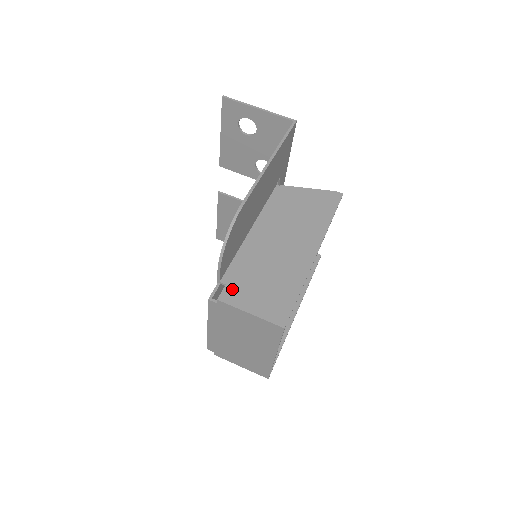
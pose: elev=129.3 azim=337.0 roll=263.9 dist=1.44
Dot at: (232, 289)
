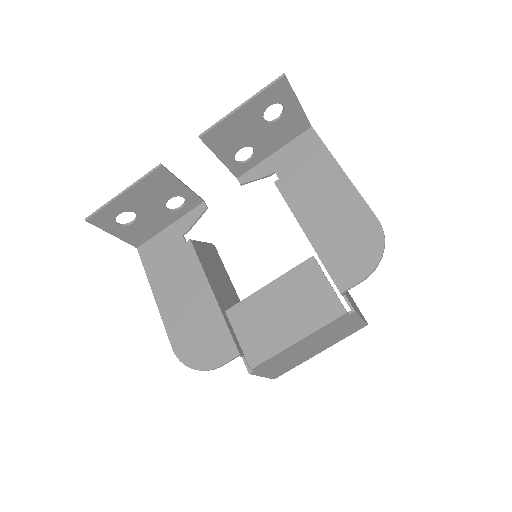
Dot at: (348, 298)
